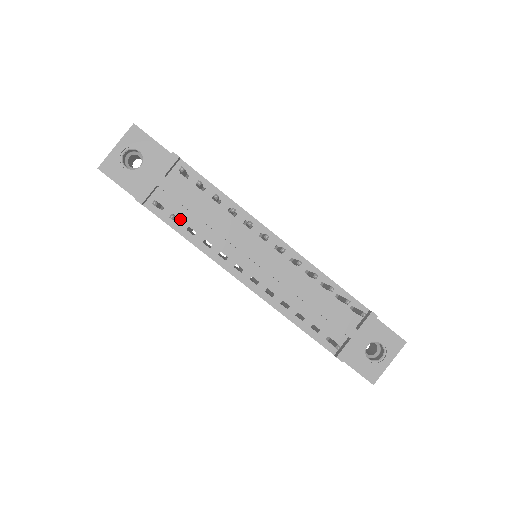
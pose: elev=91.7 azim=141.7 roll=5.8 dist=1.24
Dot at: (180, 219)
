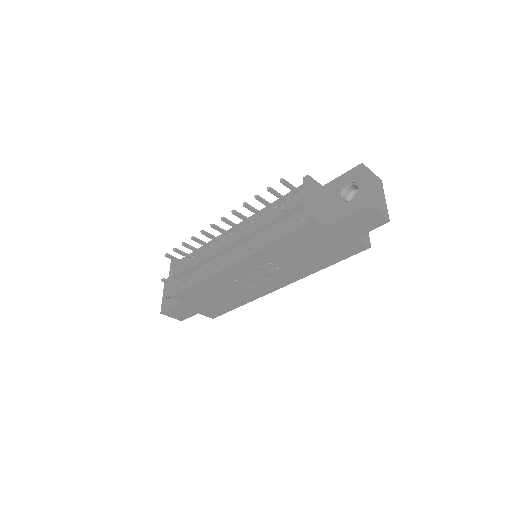
Dot at: (191, 280)
